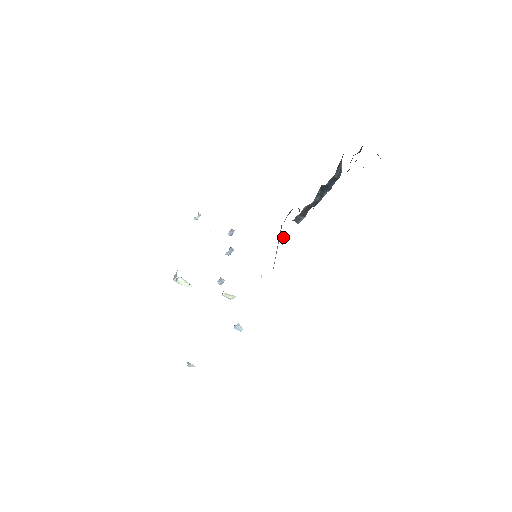
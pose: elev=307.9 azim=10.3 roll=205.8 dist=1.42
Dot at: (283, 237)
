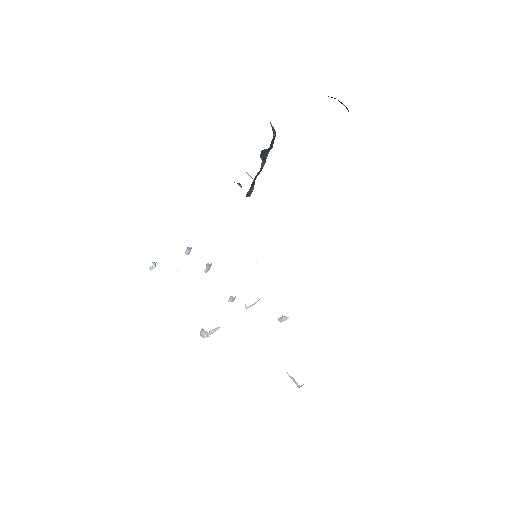
Dot at: occluded
